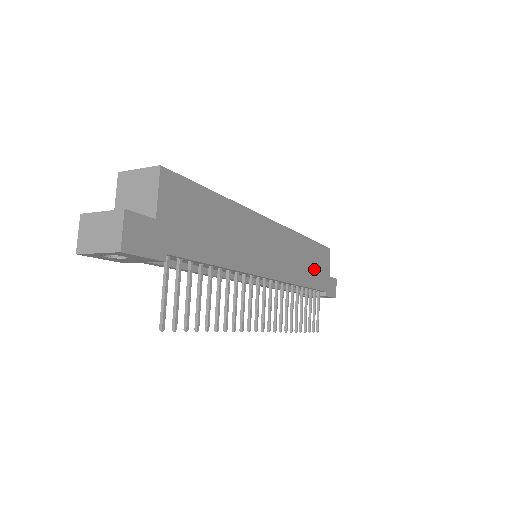
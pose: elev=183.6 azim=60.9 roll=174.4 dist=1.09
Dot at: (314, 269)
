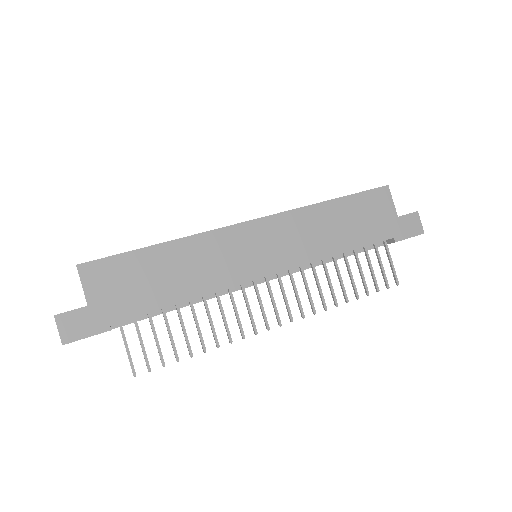
Dot at: (356, 226)
